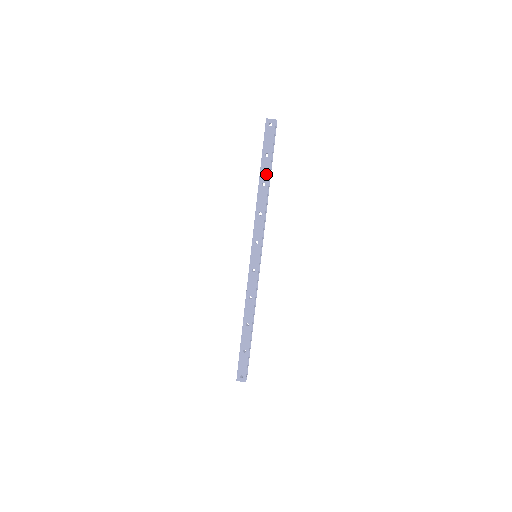
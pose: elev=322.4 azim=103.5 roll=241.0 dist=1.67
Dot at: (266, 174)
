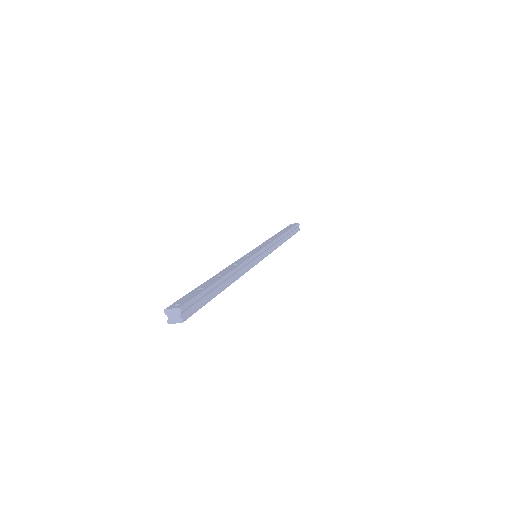
Dot at: (283, 232)
